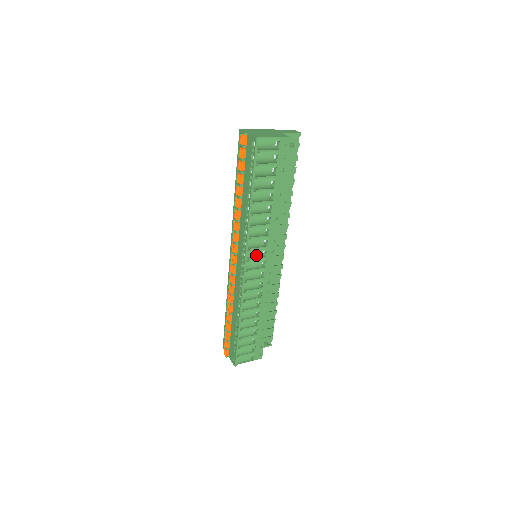
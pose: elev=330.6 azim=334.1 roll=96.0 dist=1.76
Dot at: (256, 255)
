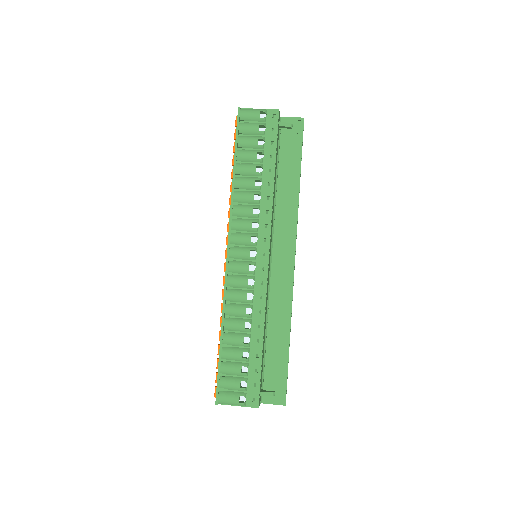
Dot at: (242, 239)
